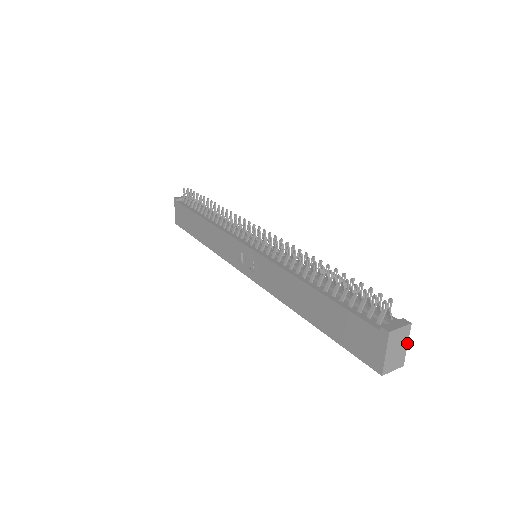
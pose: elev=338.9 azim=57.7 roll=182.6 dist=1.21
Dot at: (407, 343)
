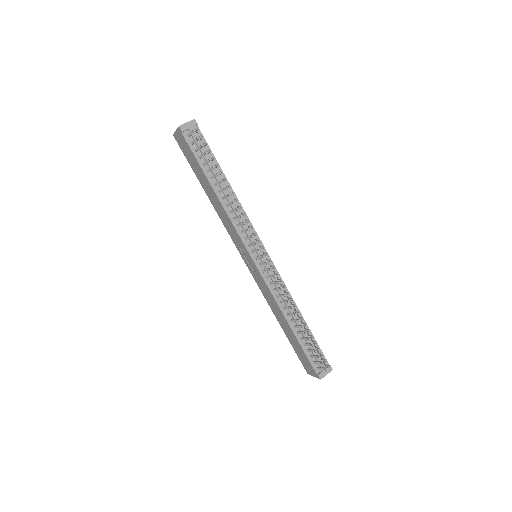
Dot at: occluded
